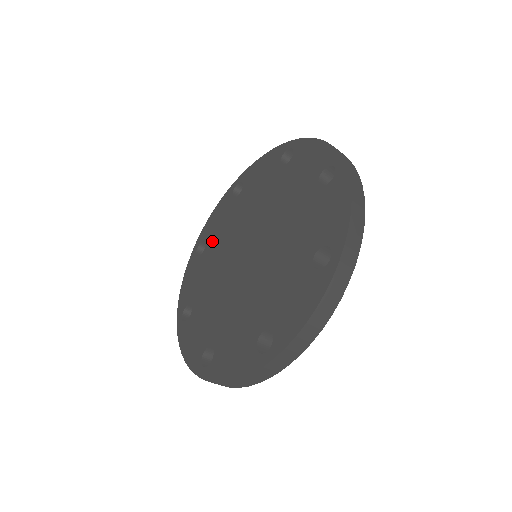
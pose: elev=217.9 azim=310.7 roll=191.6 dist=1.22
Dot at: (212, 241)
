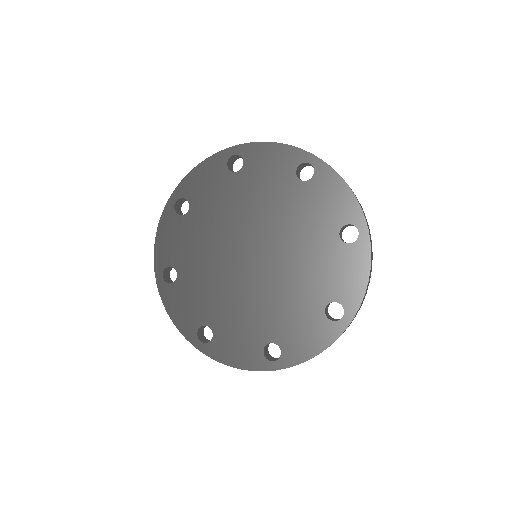
Dot at: (184, 263)
